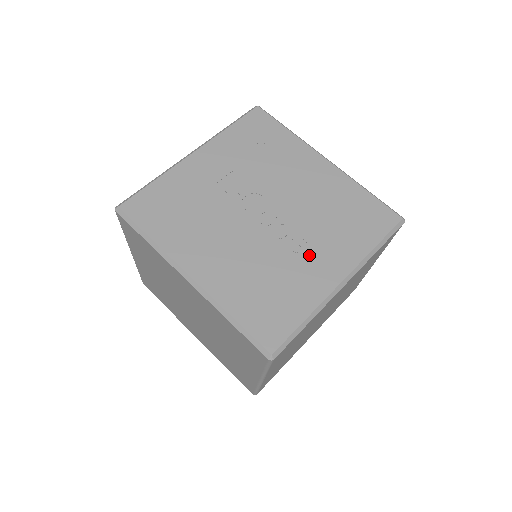
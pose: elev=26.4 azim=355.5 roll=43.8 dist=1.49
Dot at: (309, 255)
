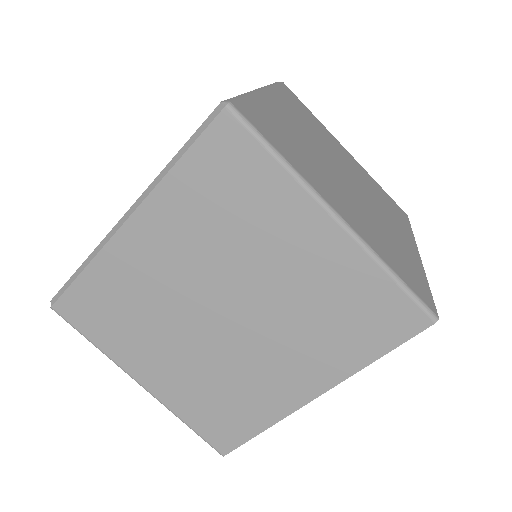
Dot at: occluded
